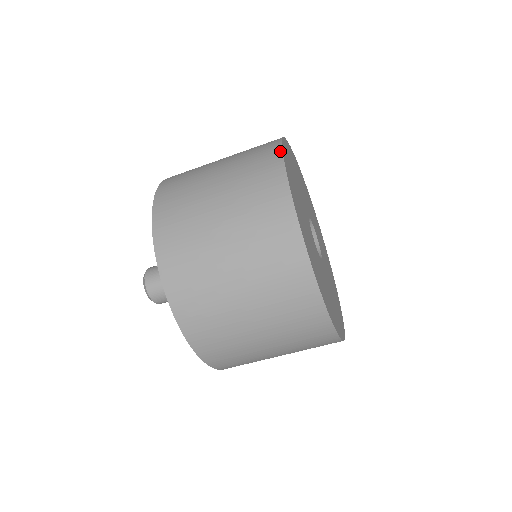
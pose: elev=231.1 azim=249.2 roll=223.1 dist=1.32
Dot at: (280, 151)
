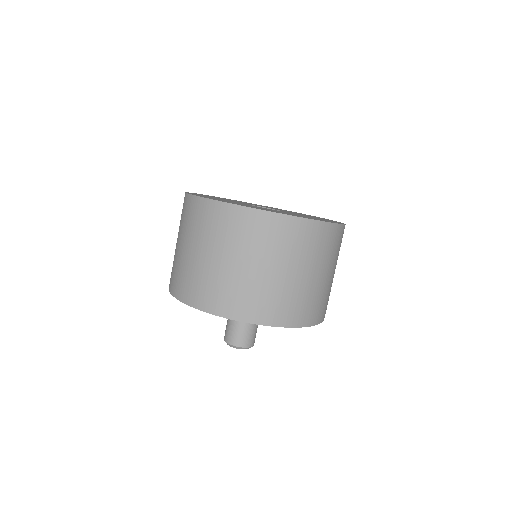
Dot at: (195, 197)
